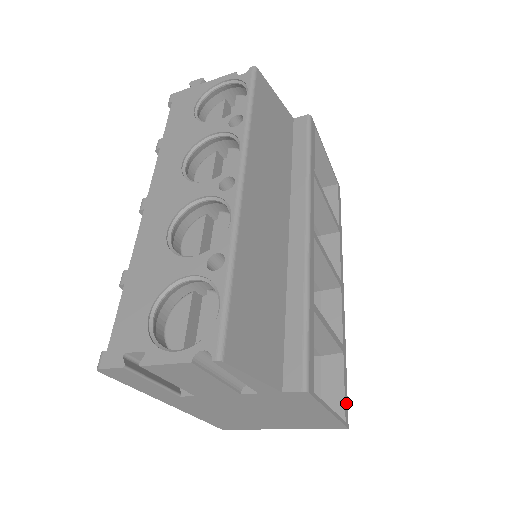
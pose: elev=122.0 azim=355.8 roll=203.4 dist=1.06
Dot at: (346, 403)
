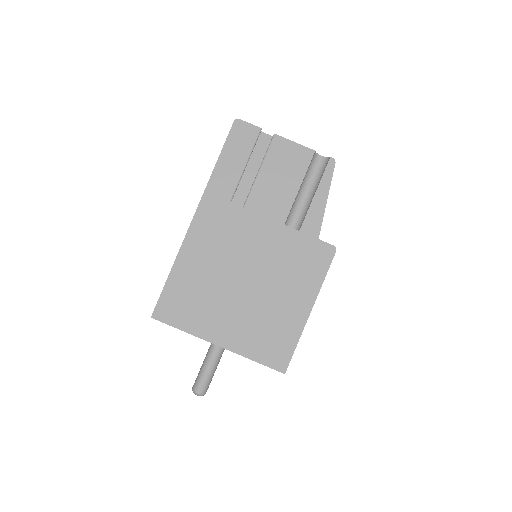
Dot at: occluded
